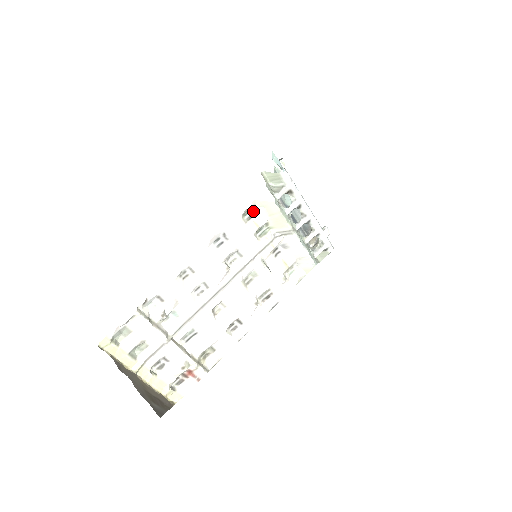
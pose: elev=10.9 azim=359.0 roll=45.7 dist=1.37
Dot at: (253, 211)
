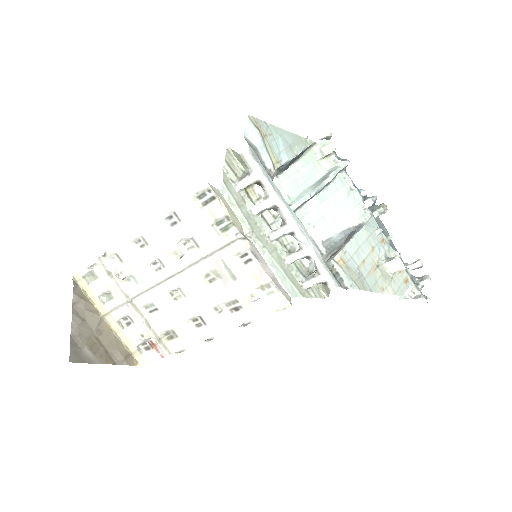
Dot at: (210, 196)
